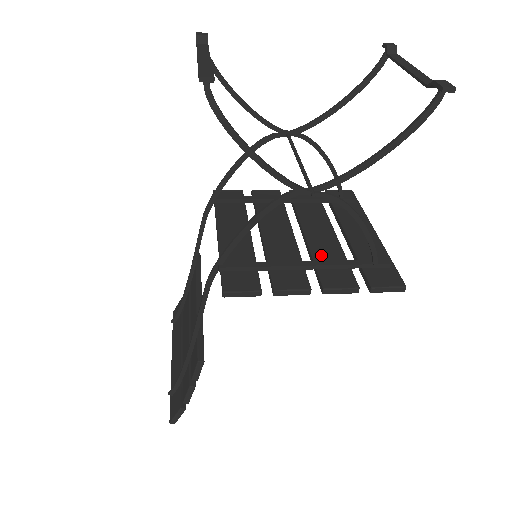
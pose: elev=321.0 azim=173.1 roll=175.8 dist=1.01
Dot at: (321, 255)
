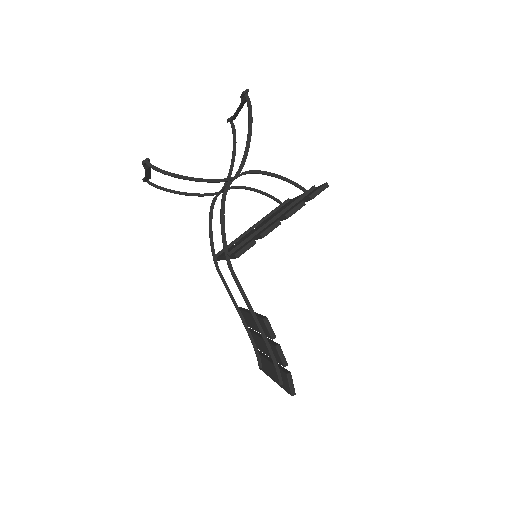
Dot at: occluded
